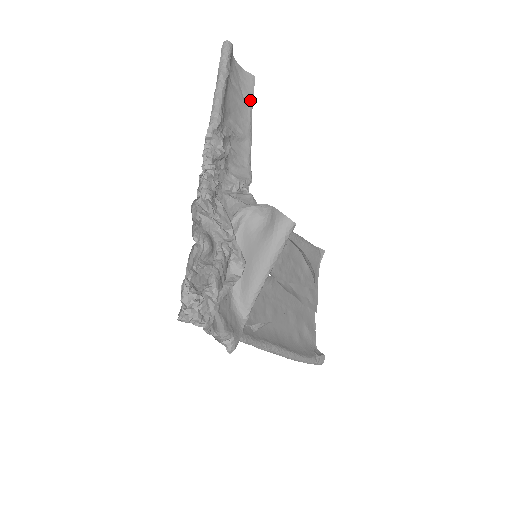
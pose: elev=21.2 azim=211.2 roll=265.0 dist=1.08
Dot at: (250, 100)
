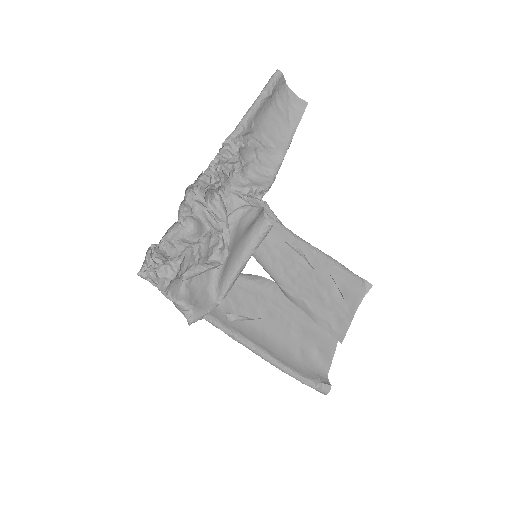
Dot at: (296, 122)
